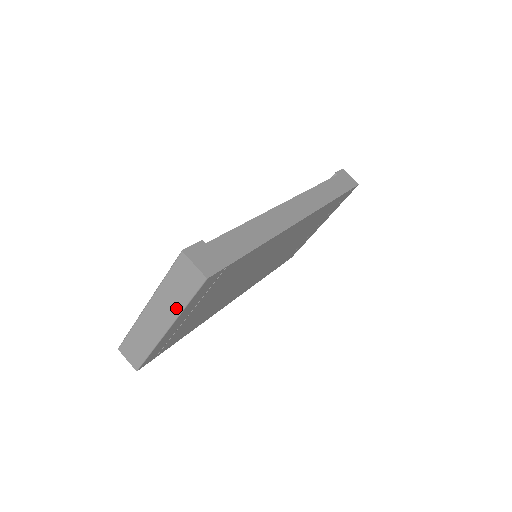
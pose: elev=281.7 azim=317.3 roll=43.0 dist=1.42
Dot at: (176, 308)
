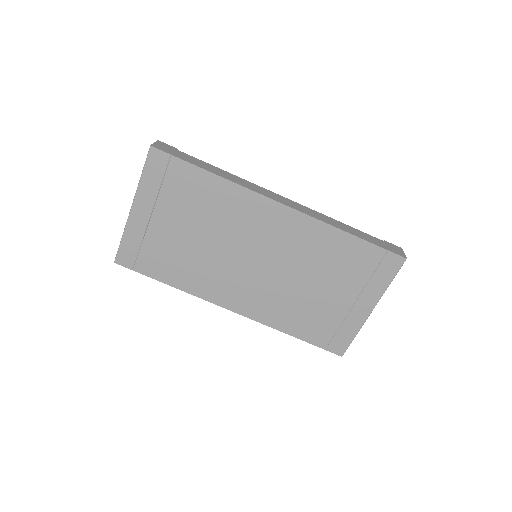
Dot at: (139, 184)
